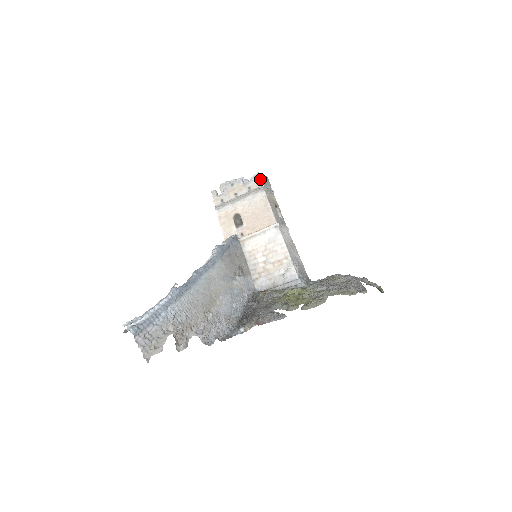
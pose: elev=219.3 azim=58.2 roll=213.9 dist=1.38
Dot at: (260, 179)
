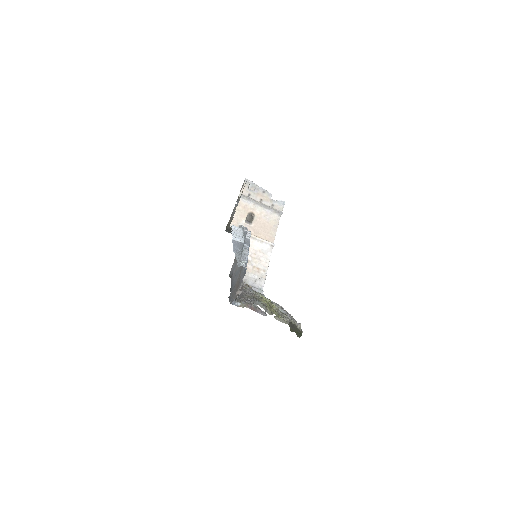
Dot at: occluded
